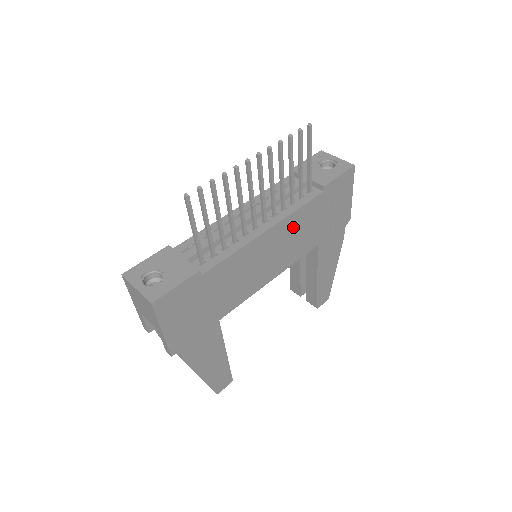
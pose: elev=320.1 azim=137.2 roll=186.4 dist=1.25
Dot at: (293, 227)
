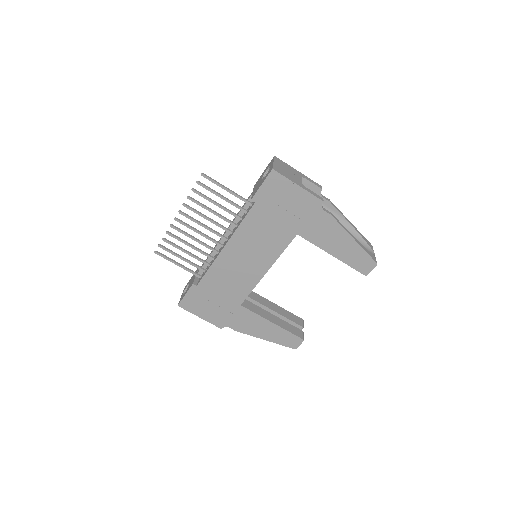
Dot at: (249, 236)
